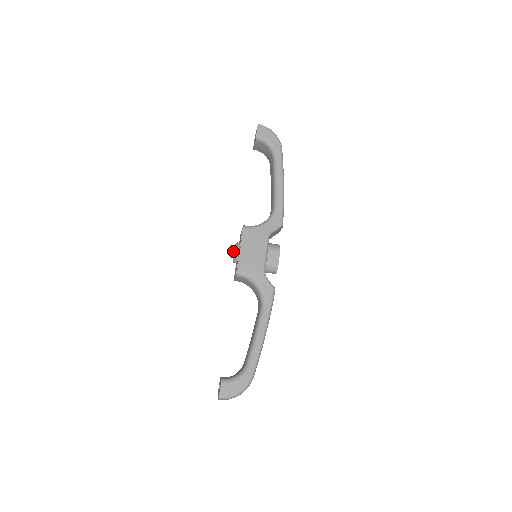
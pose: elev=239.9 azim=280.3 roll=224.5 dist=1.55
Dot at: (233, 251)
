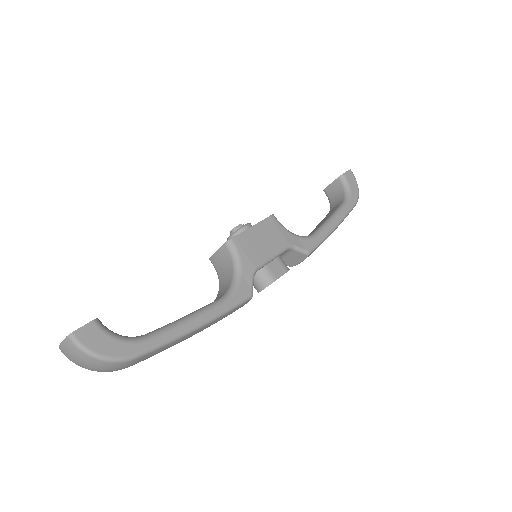
Dot at: (240, 225)
